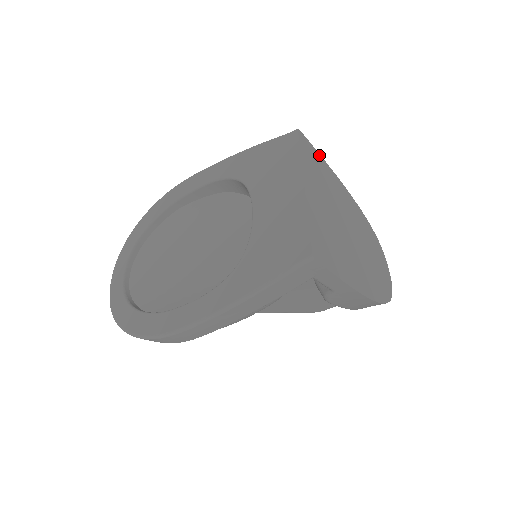
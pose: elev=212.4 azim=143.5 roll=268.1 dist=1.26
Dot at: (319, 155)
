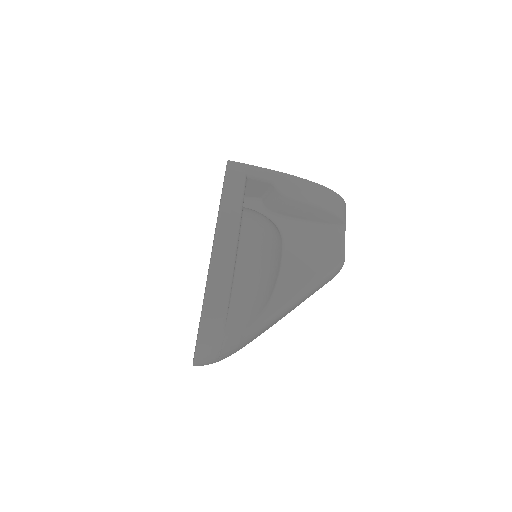
Dot at: occluded
